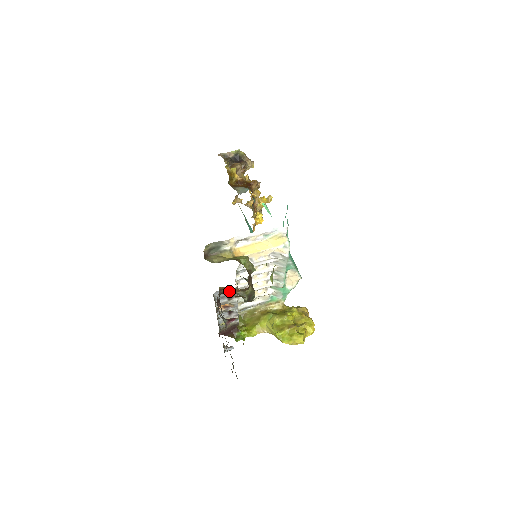
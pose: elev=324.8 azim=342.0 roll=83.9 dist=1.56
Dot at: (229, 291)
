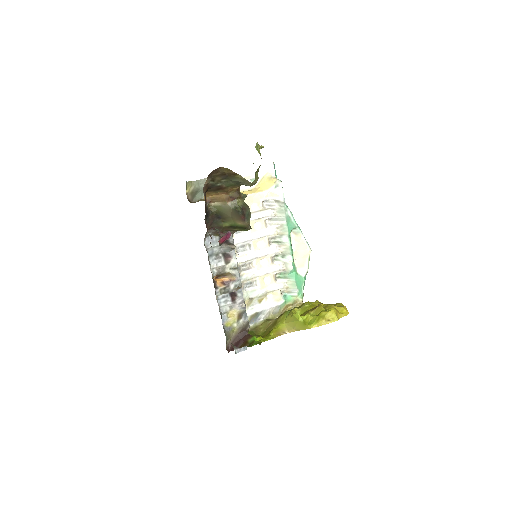
Dot at: (218, 209)
